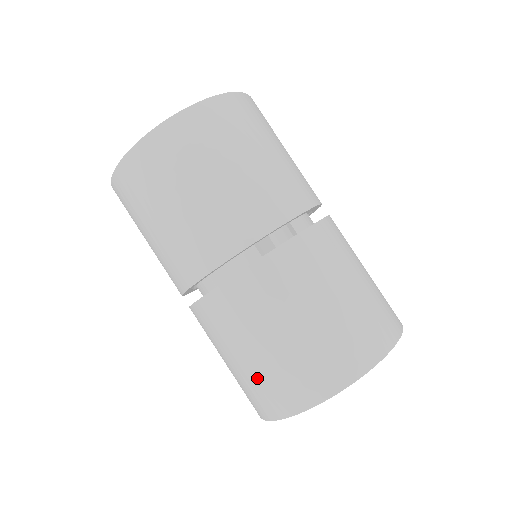
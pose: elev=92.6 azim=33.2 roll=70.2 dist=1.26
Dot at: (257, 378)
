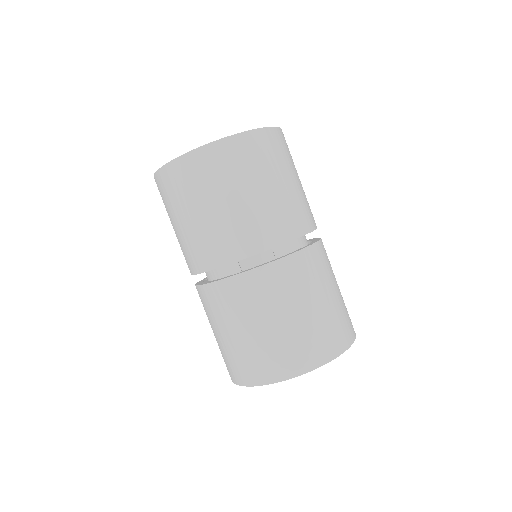
Dot at: (224, 352)
